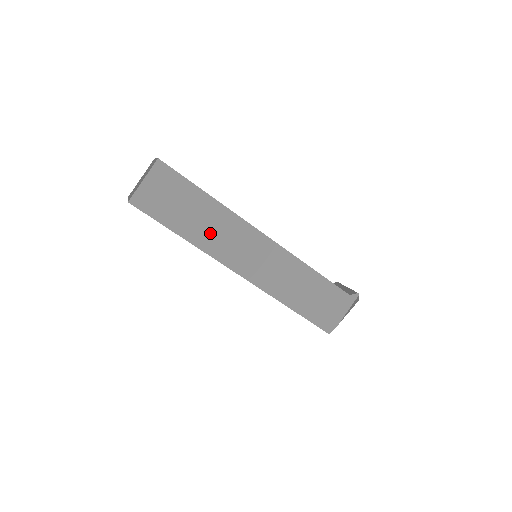
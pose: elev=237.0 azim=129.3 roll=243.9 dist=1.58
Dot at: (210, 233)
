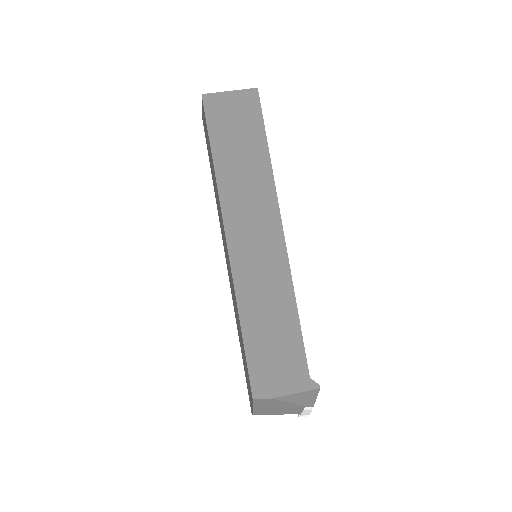
Dot at: (239, 181)
